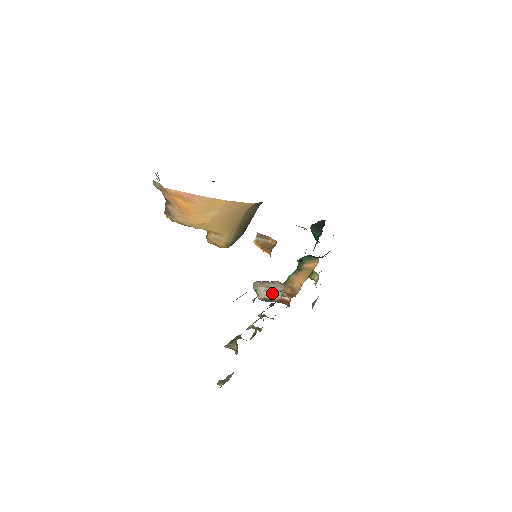
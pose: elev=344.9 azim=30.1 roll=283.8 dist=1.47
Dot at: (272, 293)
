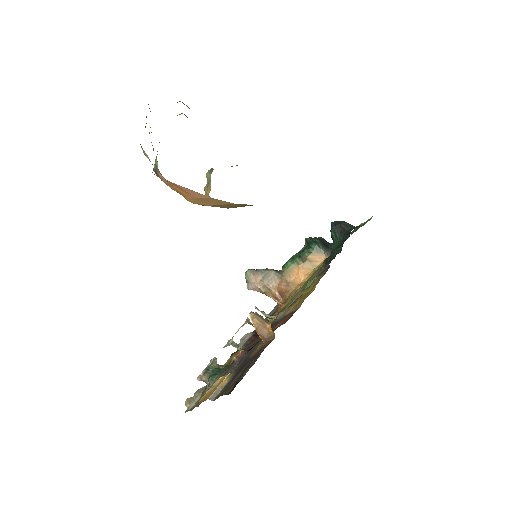
Dot at: occluded
